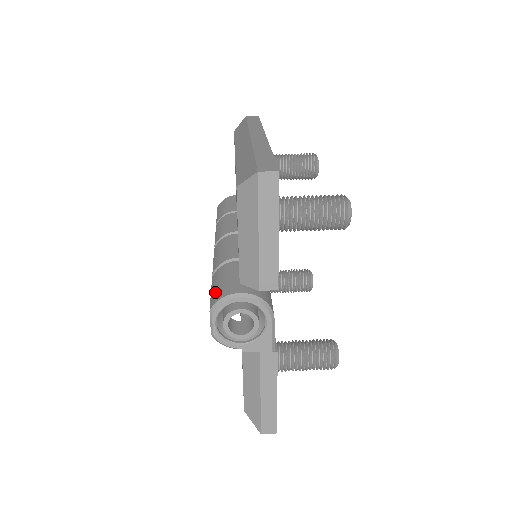
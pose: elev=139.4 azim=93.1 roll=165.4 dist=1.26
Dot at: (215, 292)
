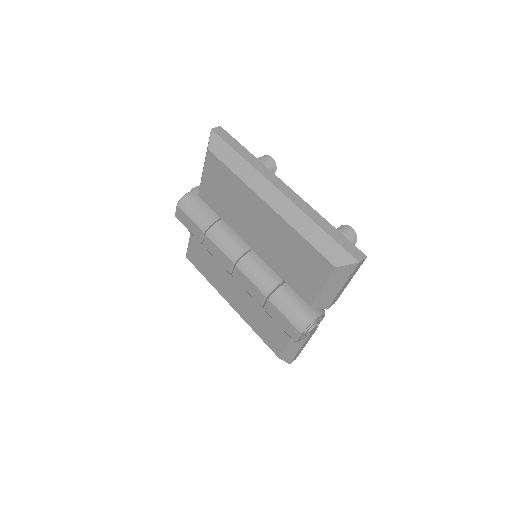
Dot at: (294, 317)
